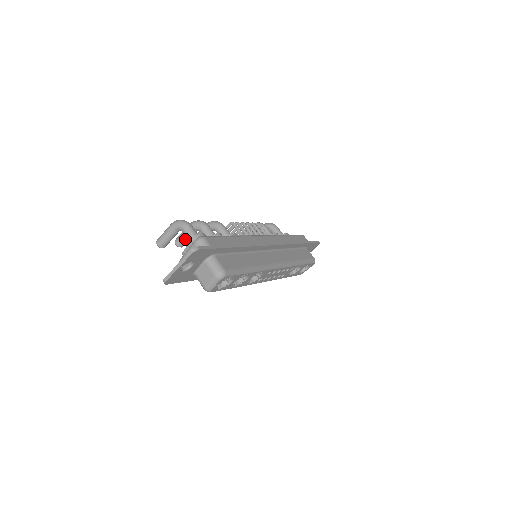
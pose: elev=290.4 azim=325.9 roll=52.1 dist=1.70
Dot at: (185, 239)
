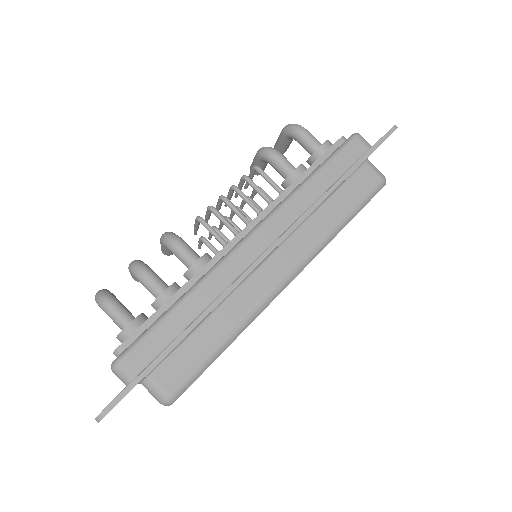
Dot at: occluded
